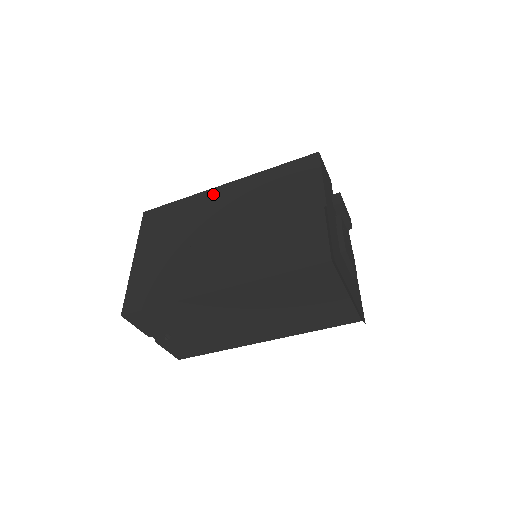
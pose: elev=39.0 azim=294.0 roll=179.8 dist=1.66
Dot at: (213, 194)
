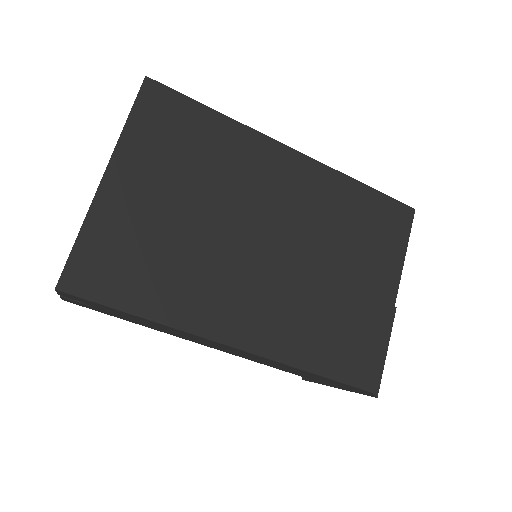
Dot at: (273, 153)
